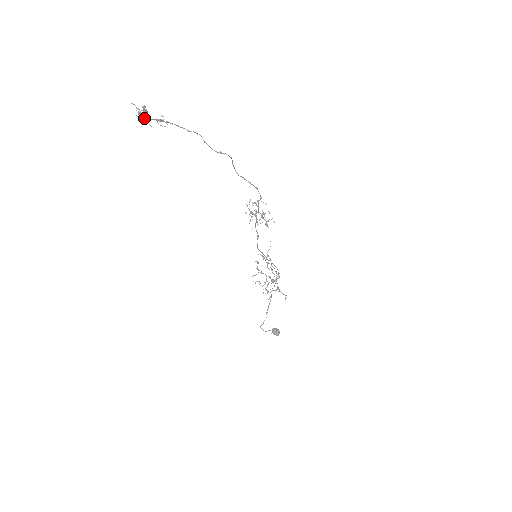
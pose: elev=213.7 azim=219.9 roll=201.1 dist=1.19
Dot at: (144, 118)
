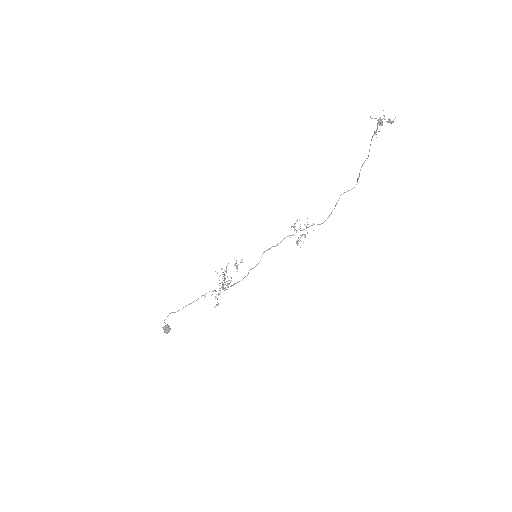
Dot at: (381, 123)
